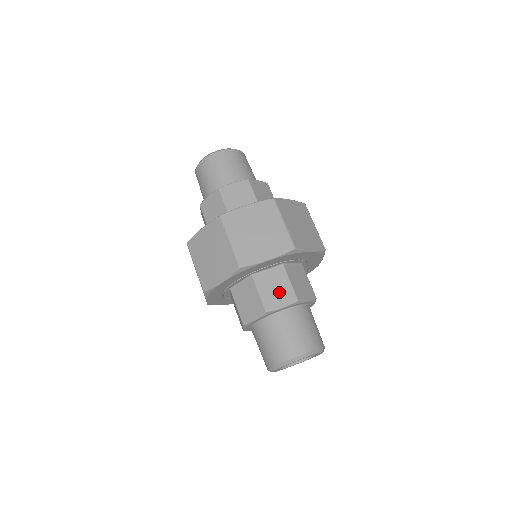
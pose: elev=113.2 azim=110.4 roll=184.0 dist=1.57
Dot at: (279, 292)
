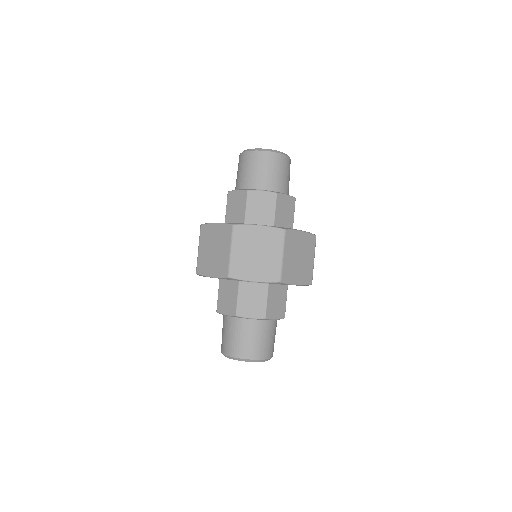
Dot at: (254, 305)
